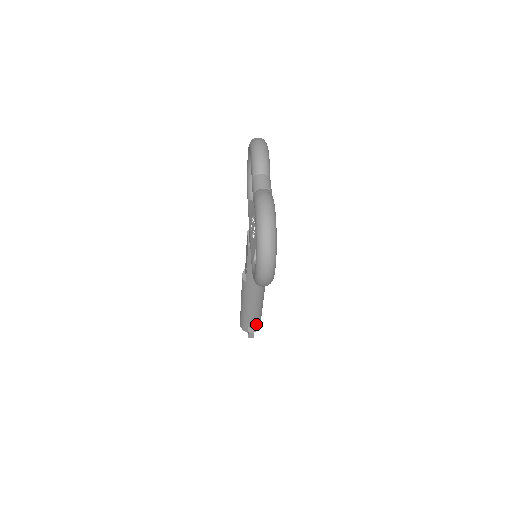
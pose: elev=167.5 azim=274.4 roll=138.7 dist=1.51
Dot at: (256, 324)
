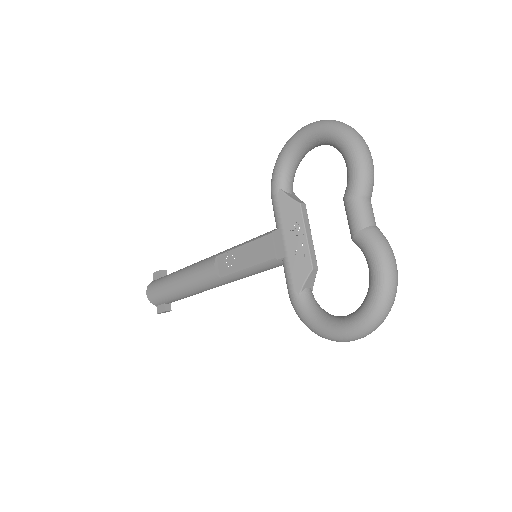
Dot at: occluded
